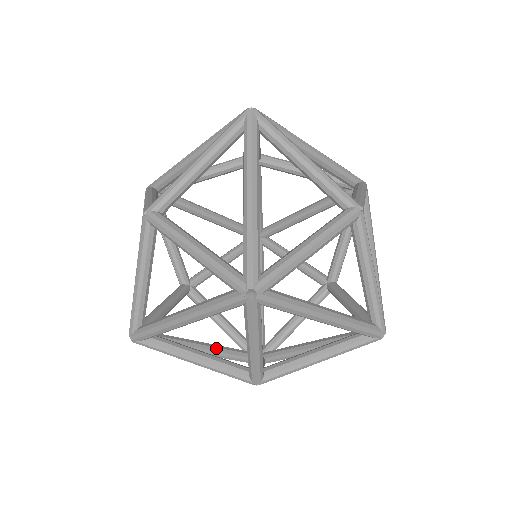
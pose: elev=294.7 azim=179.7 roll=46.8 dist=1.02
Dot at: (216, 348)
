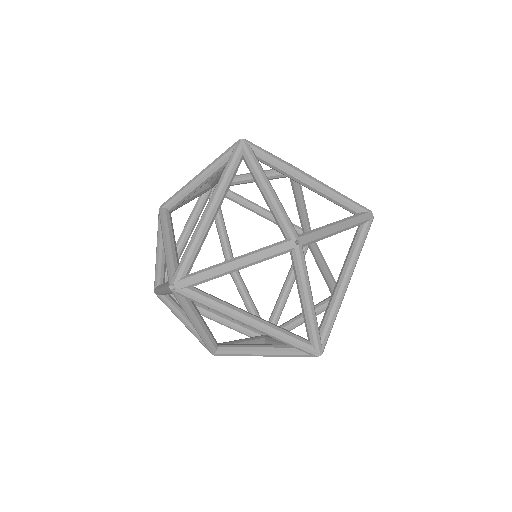
Dot at: (223, 318)
